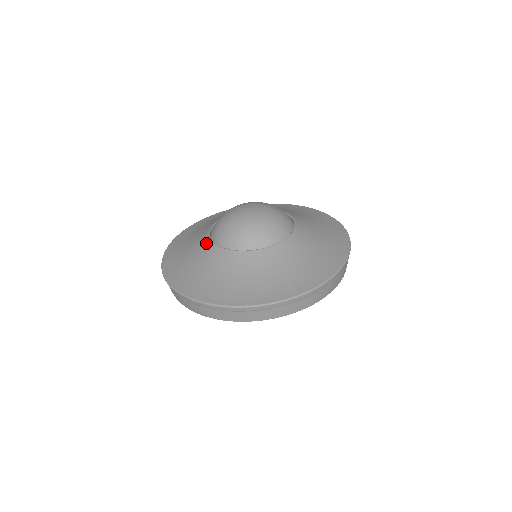
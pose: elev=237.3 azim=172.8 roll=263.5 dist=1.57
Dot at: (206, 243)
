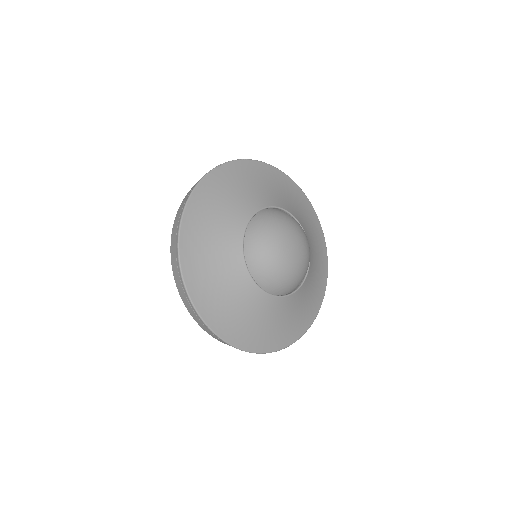
Dot at: (268, 300)
